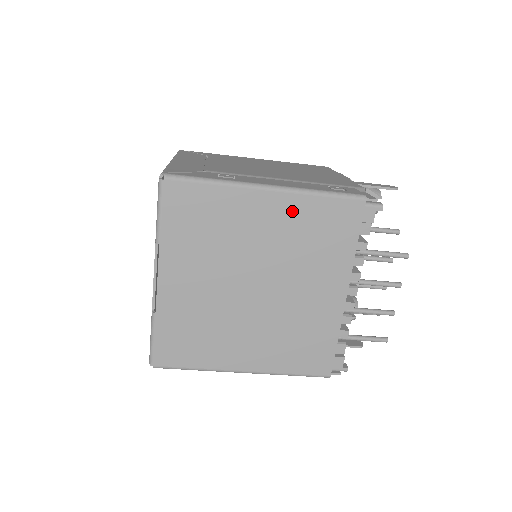
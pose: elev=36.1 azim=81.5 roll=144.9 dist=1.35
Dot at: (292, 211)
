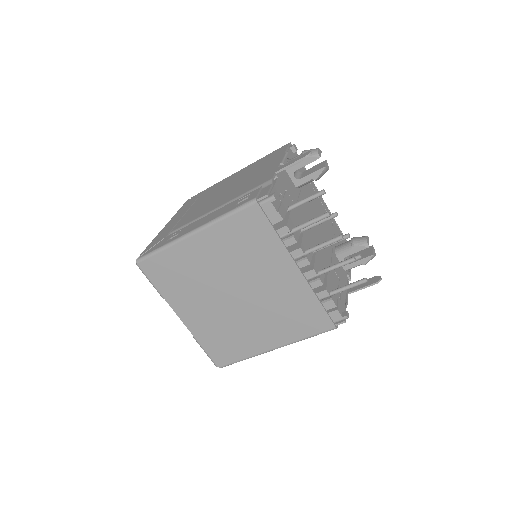
Dot at: (217, 238)
